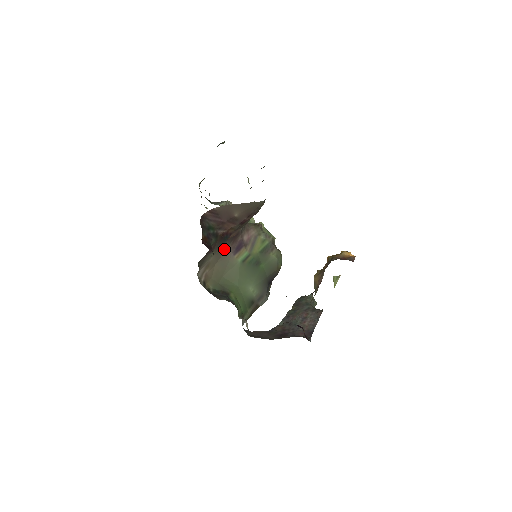
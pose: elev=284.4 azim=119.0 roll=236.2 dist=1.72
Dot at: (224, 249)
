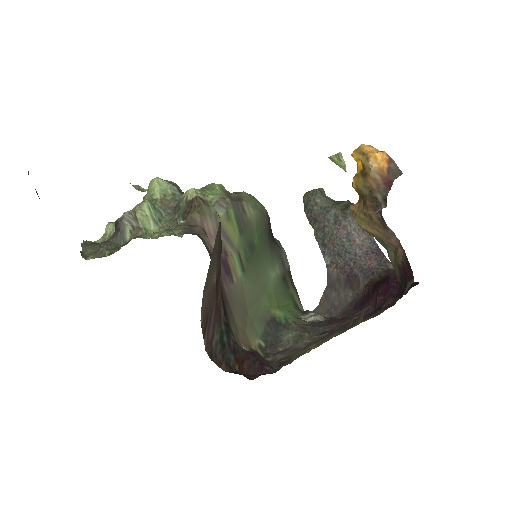
Dot at: (225, 299)
